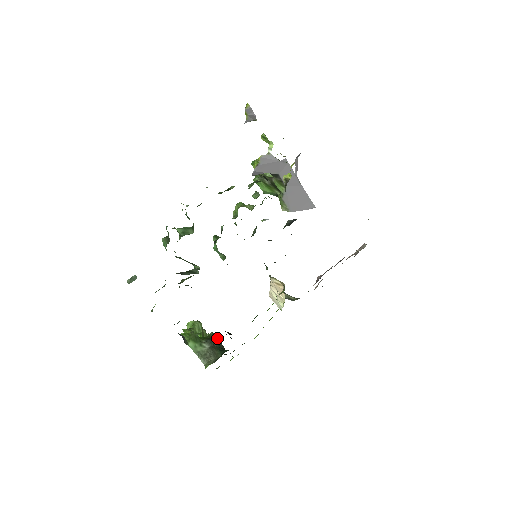
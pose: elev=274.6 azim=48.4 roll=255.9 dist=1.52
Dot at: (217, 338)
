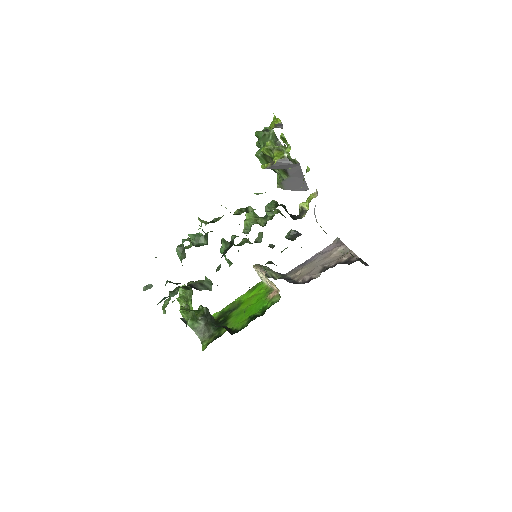
Dot at: (209, 312)
